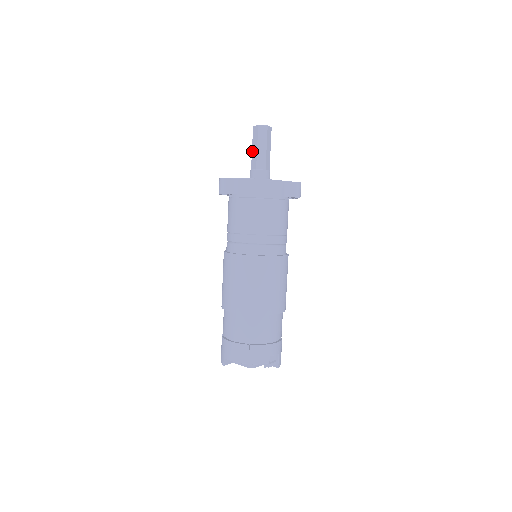
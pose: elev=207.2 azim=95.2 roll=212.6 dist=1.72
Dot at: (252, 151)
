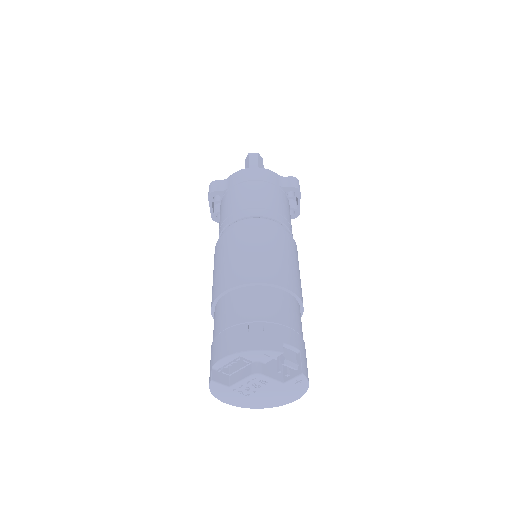
Dot at: occluded
